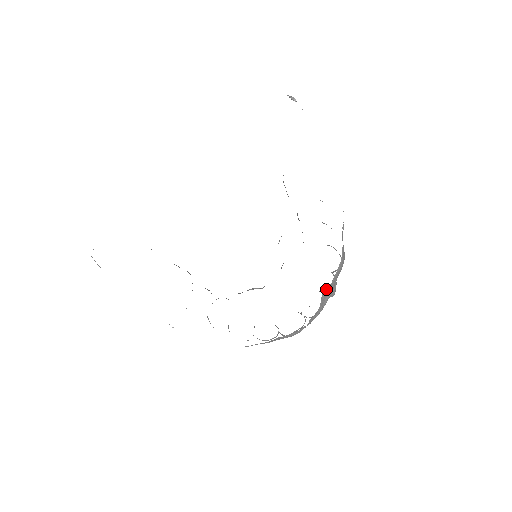
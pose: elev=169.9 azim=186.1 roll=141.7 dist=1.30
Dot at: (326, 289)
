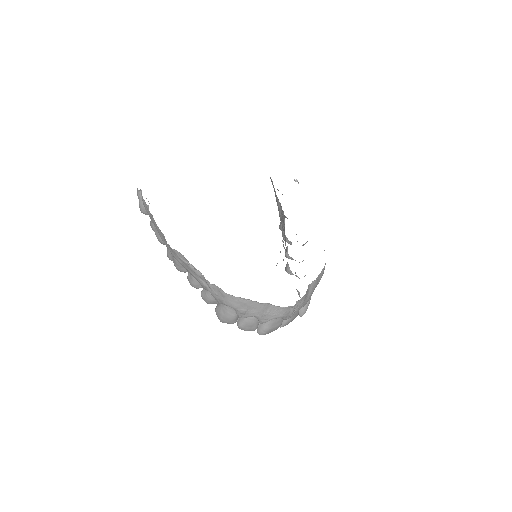
Dot at: (312, 283)
